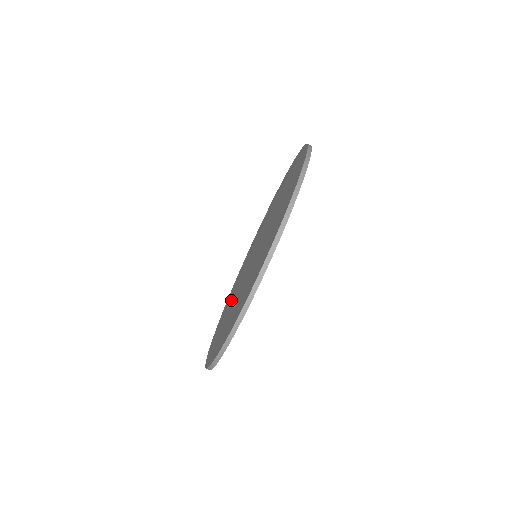
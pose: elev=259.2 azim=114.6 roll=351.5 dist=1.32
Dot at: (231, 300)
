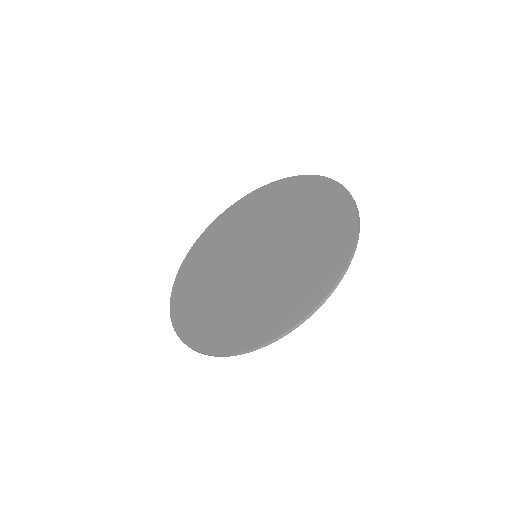
Dot at: (210, 290)
